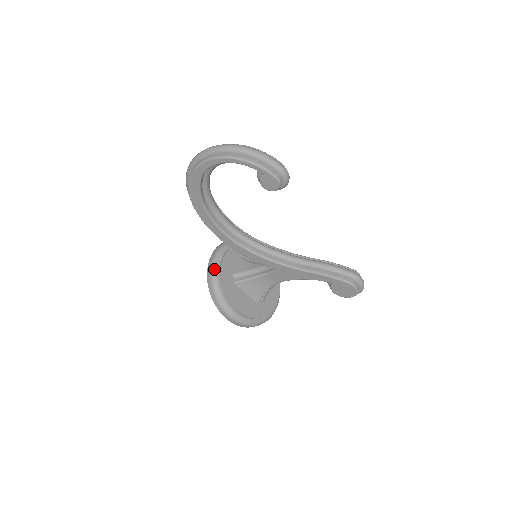
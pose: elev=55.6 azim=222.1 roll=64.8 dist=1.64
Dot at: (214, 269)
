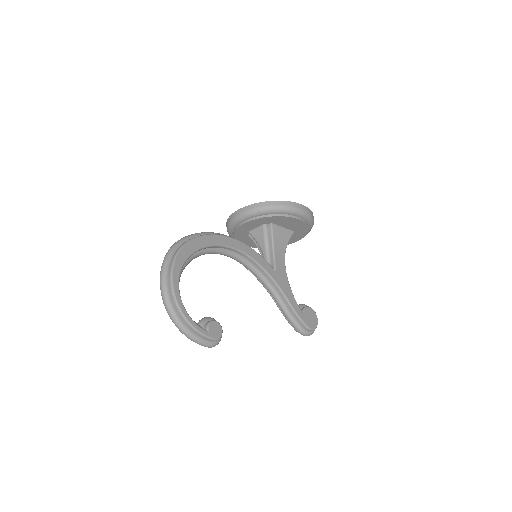
Dot at: (230, 226)
